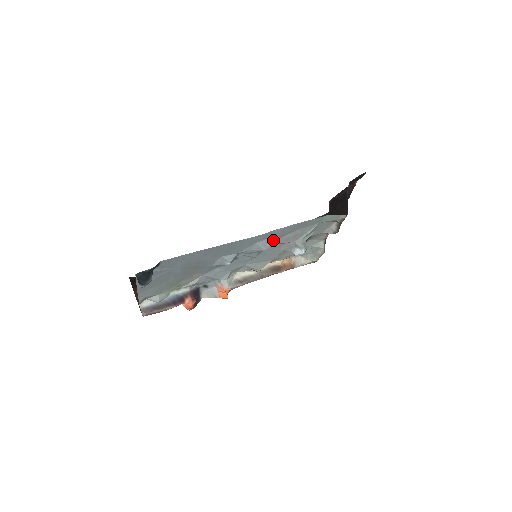
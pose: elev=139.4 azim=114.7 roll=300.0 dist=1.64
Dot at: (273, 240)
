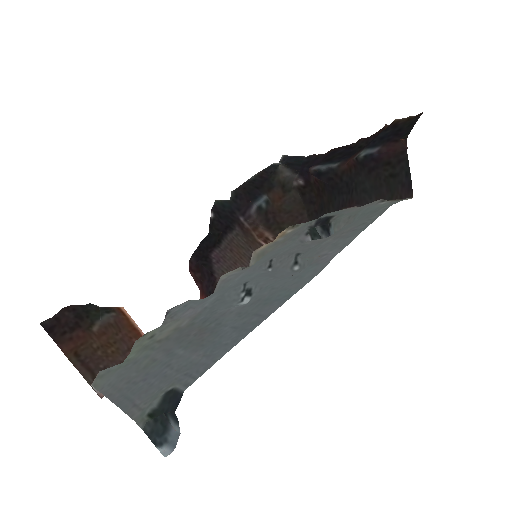
Dot at: (309, 253)
